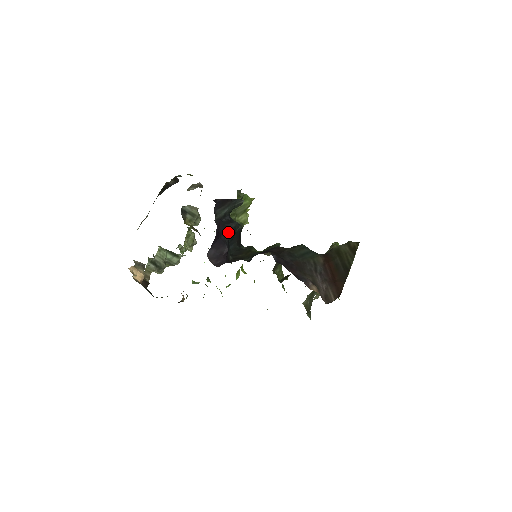
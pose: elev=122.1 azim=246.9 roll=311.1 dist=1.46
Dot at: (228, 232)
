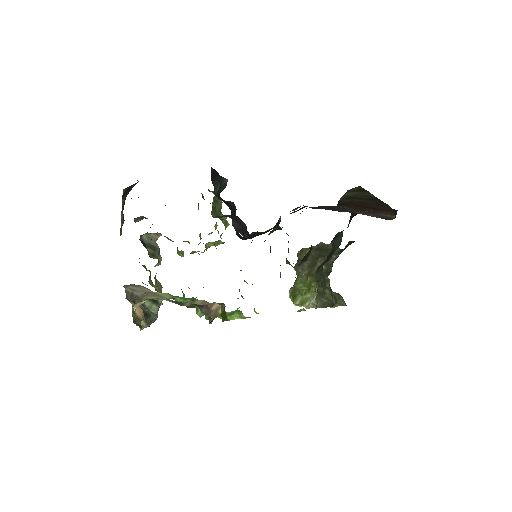
Dot at: (232, 211)
